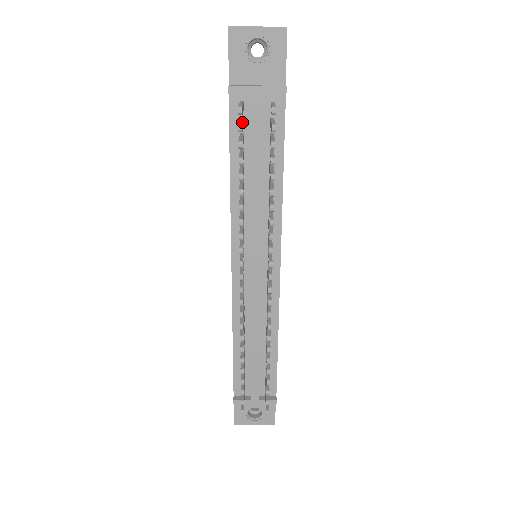
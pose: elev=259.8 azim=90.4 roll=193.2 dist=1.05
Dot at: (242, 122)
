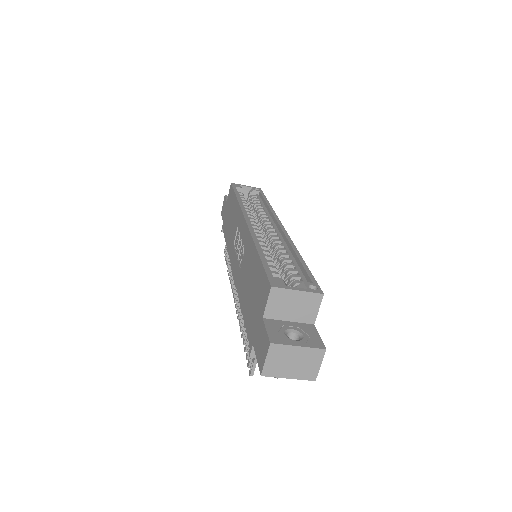
Dot at: occluded
